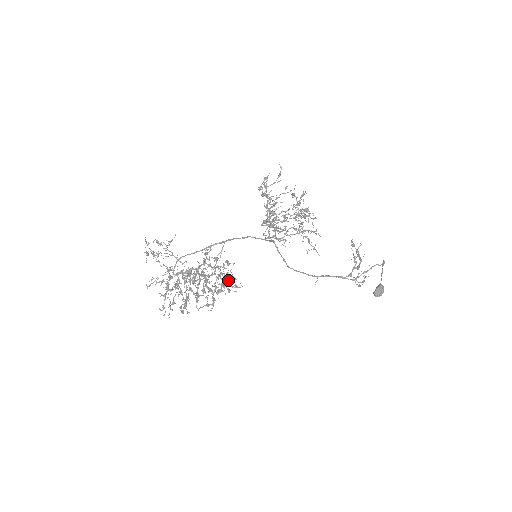
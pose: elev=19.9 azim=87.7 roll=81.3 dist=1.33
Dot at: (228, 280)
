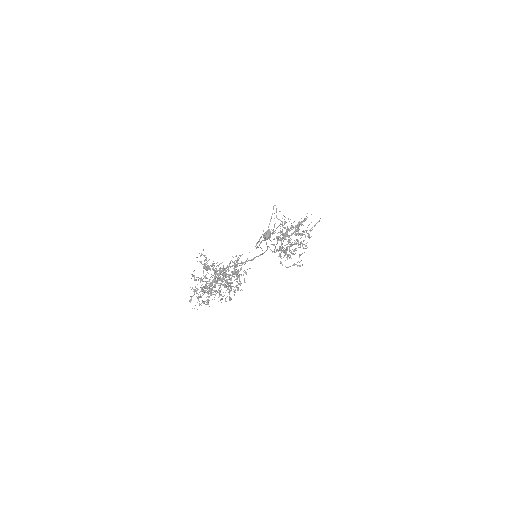
Dot at: occluded
